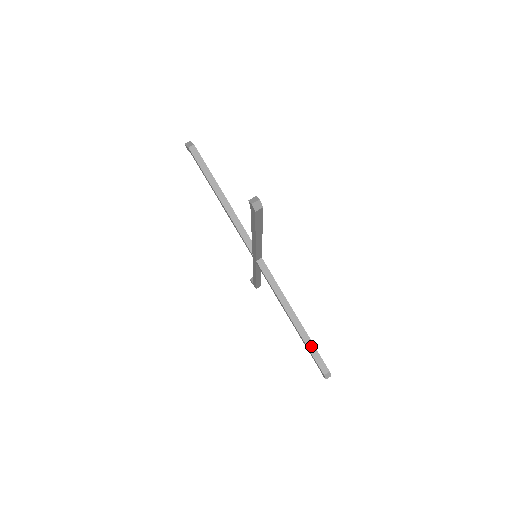
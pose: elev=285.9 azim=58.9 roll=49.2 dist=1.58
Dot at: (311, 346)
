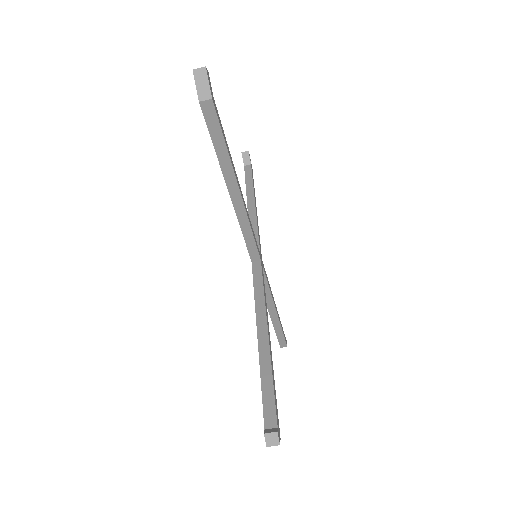
Dot at: (279, 332)
